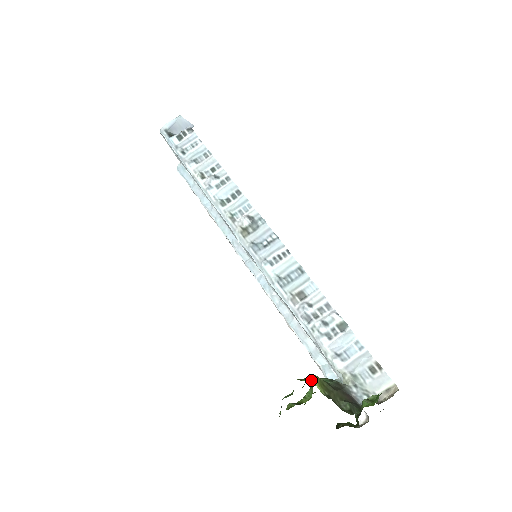
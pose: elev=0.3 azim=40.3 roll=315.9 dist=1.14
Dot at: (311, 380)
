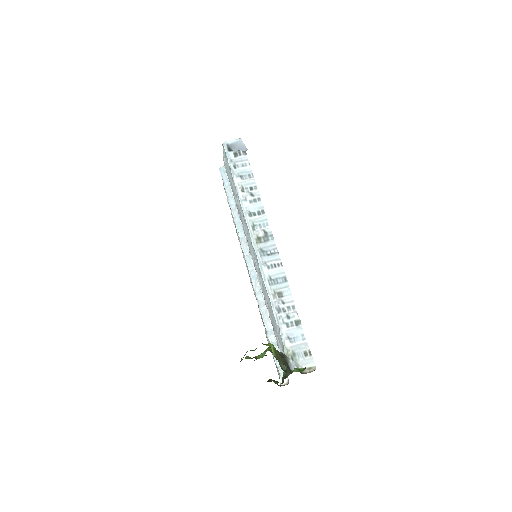
Dot at: (270, 346)
